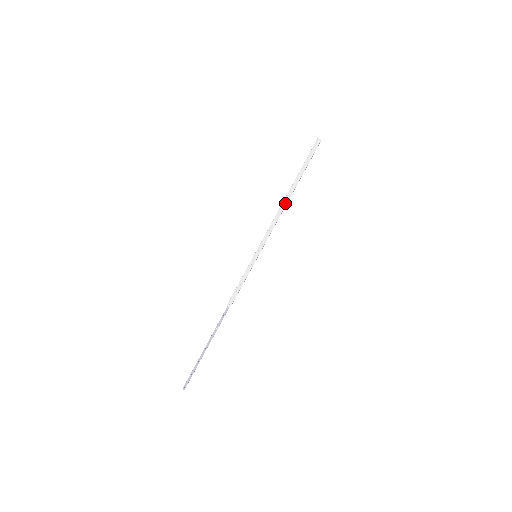
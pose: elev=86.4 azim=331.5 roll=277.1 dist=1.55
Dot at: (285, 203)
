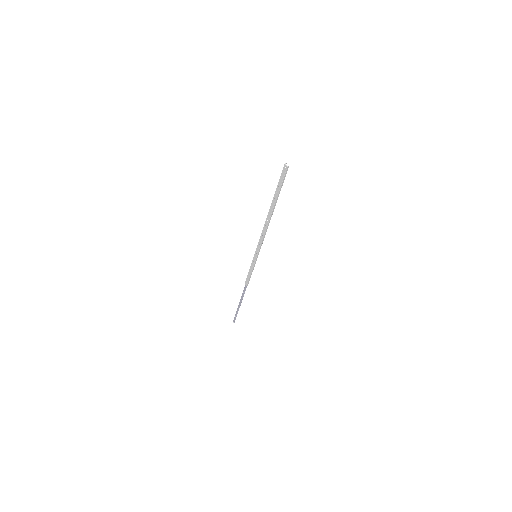
Dot at: (268, 220)
